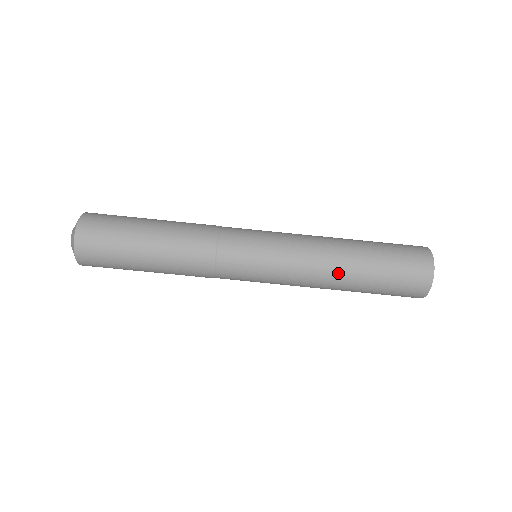
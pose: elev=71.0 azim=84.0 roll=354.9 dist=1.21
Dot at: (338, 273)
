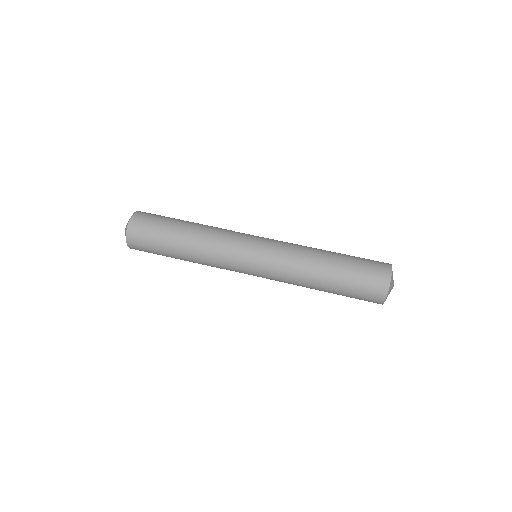
Dot at: (319, 249)
